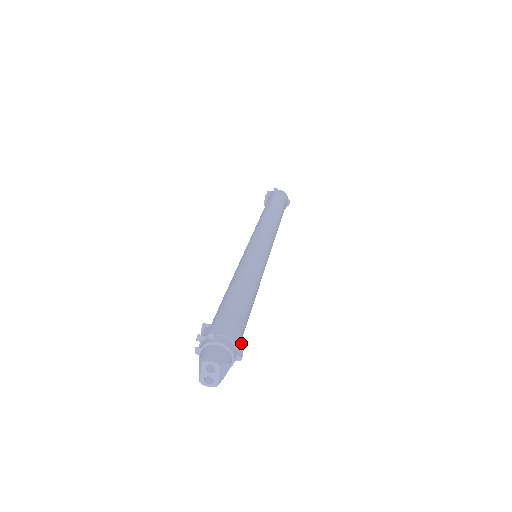
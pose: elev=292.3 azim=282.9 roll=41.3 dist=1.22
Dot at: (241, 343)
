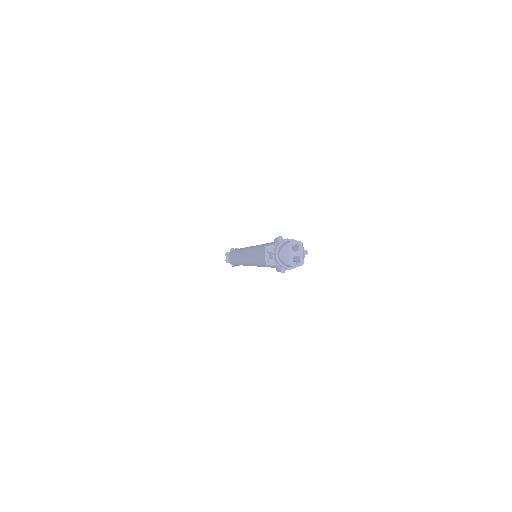
Dot at: occluded
